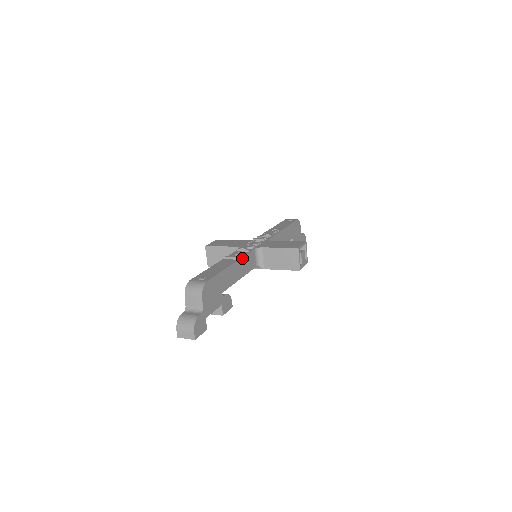
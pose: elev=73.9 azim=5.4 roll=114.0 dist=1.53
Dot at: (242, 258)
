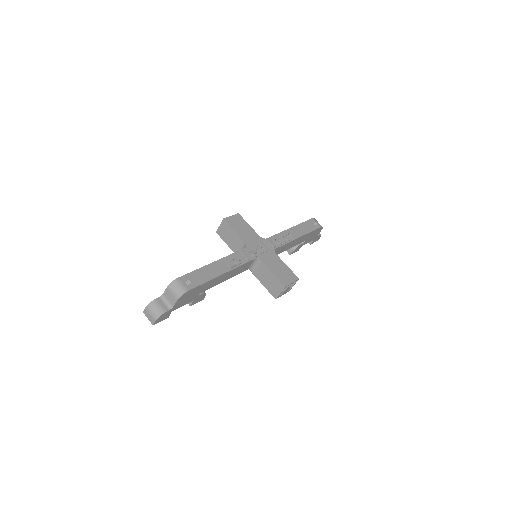
Dot at: (237, 268)
